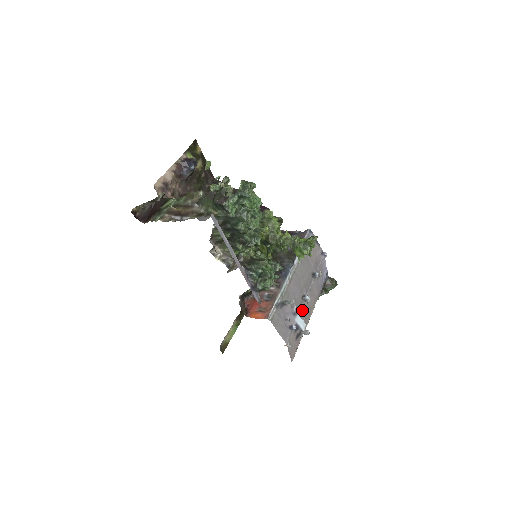
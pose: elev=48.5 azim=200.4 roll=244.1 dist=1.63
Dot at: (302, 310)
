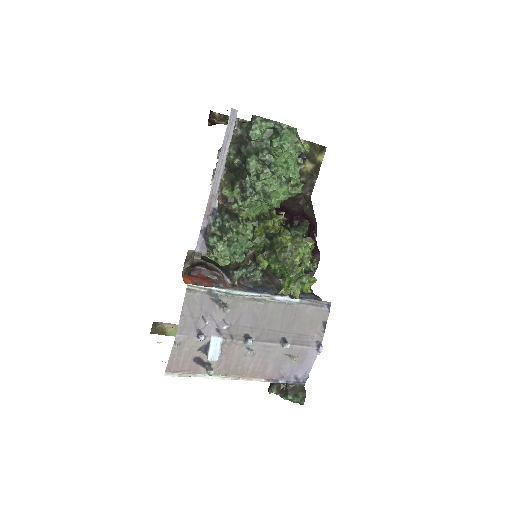
Dot at: (232, 346)
